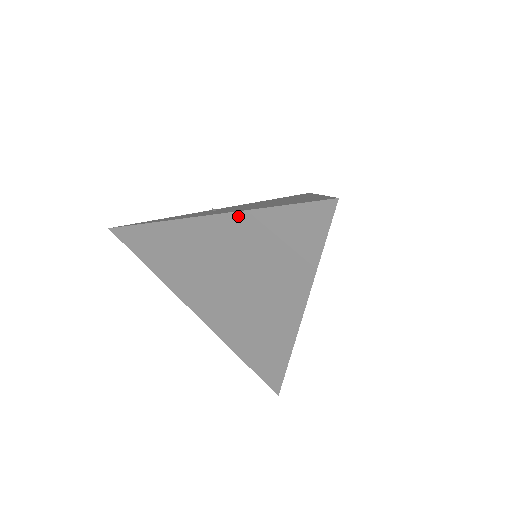
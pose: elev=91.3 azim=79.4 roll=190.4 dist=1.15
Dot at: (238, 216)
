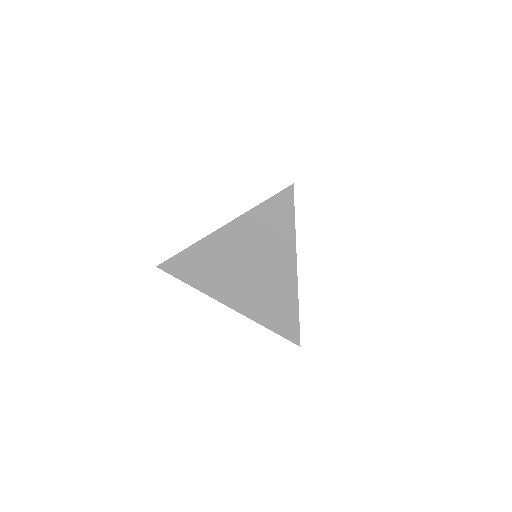
Dot at: (240, 219)
